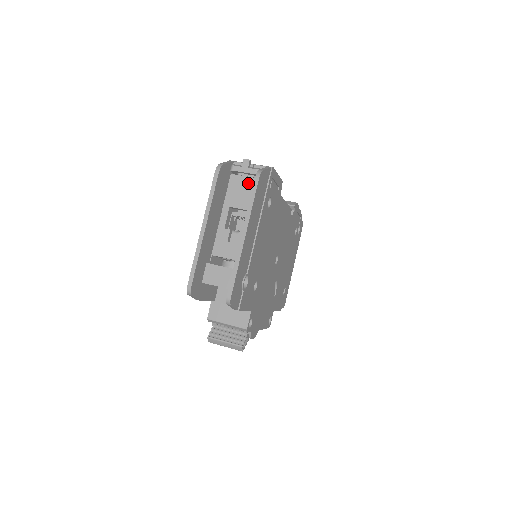
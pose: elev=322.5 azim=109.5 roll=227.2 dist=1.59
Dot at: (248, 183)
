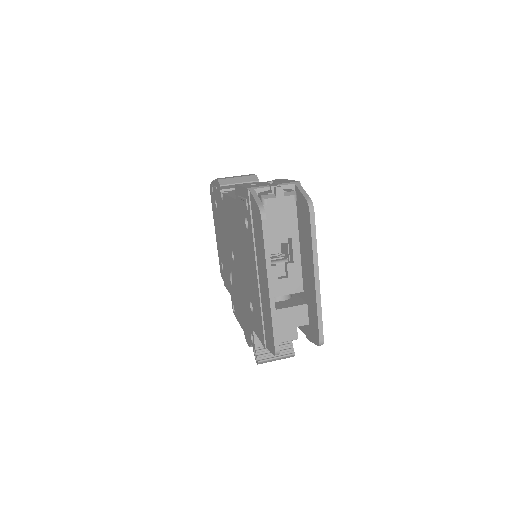
Dot at: (279, 209)
